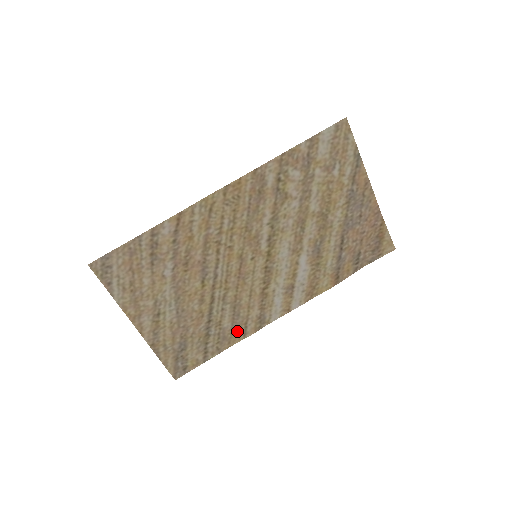
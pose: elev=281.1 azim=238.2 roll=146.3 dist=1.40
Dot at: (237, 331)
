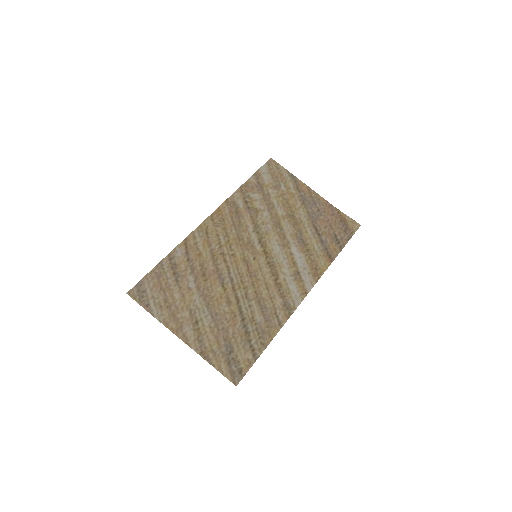
Dot at: (271, 323)
